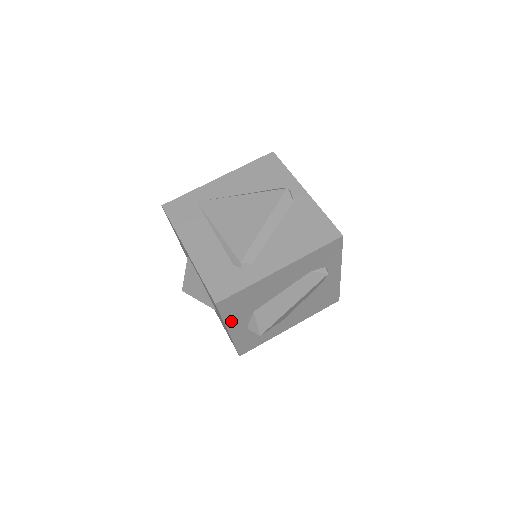
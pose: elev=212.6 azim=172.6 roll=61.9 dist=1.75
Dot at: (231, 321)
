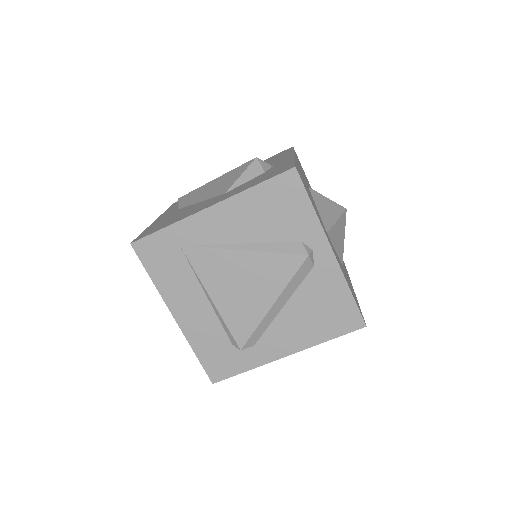
Dot at: occluded
